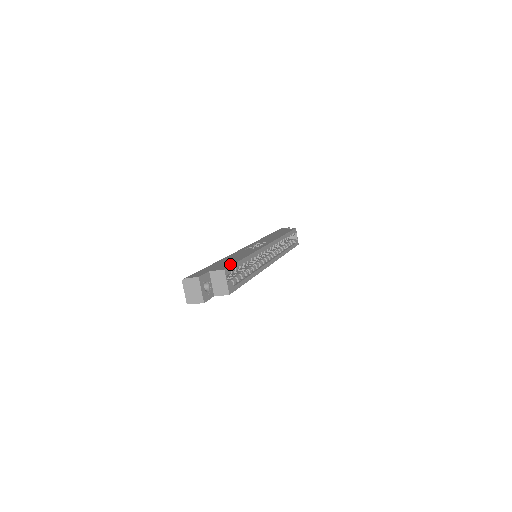
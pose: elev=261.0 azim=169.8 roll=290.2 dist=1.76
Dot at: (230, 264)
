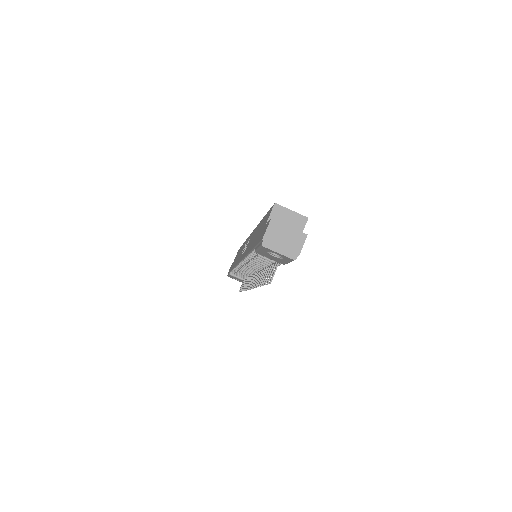
Dot at: (267, 214)
